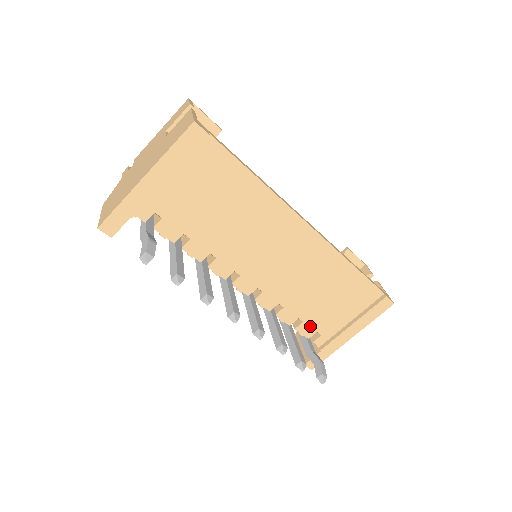
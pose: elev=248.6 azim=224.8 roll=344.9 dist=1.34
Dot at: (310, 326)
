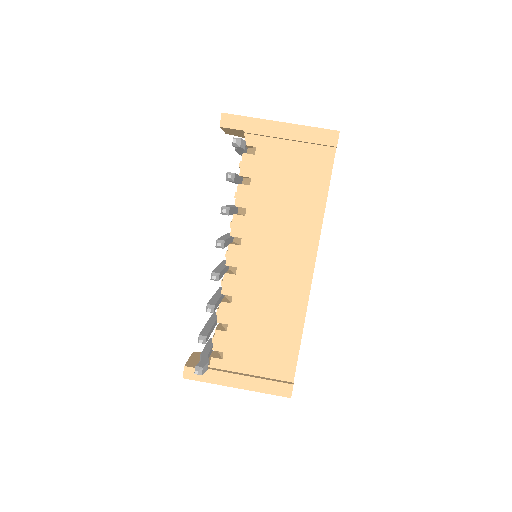
Dot at: (226, 341)
